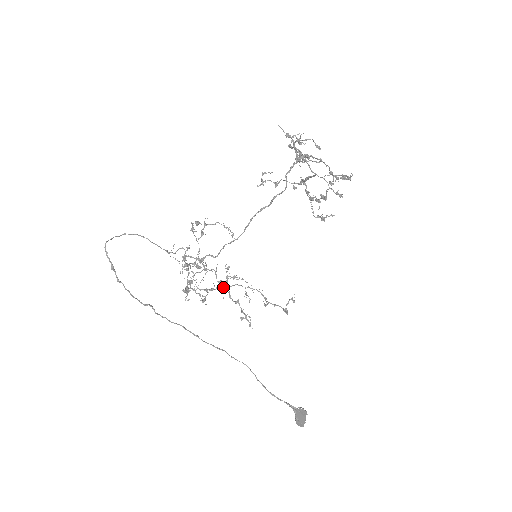
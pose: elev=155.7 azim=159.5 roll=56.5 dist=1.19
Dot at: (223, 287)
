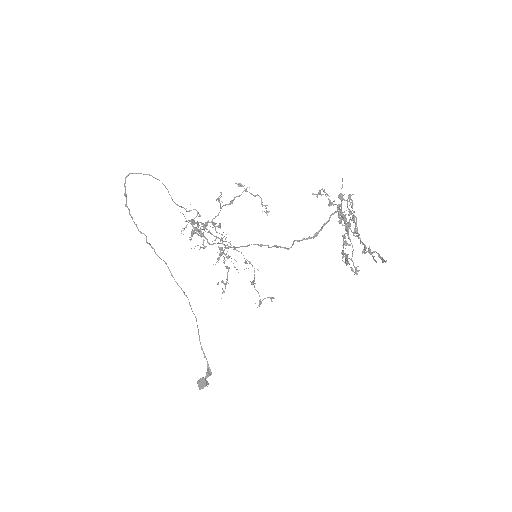
Dot at: (219, 254)
